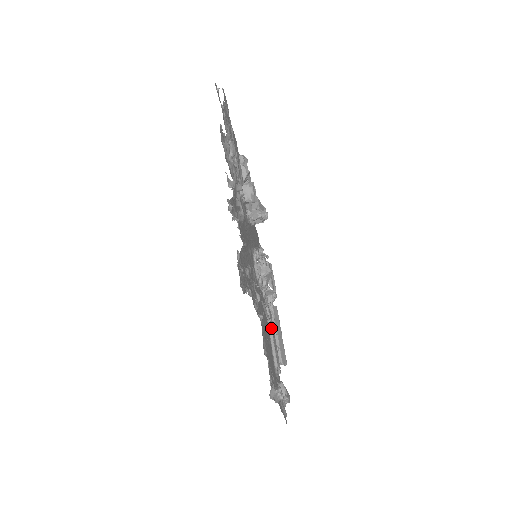
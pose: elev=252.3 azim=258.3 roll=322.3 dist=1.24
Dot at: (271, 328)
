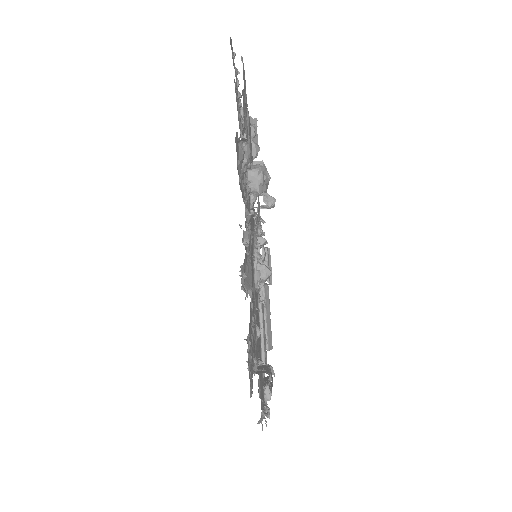
Dot at: (262, 327)
